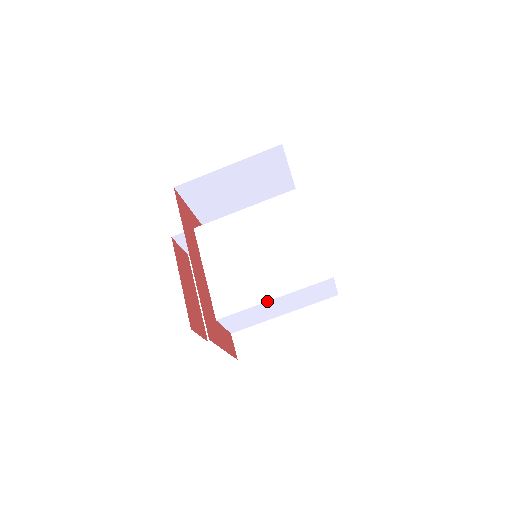
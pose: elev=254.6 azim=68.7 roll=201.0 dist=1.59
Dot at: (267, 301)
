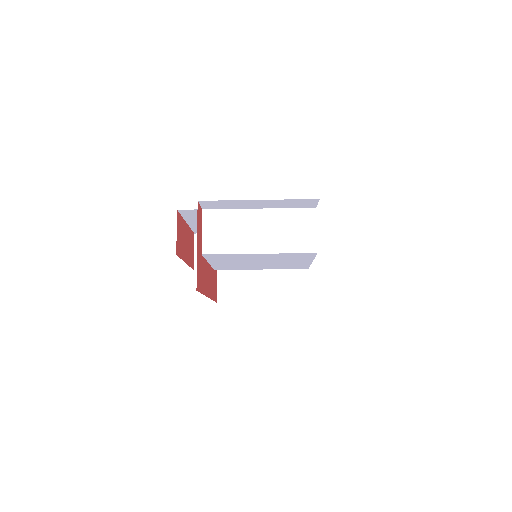
Dot at: occluded
